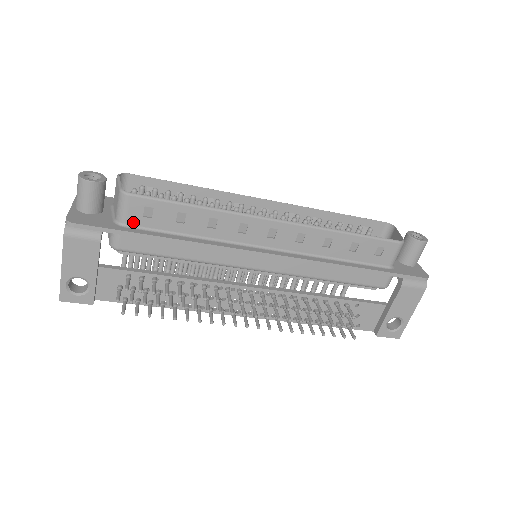
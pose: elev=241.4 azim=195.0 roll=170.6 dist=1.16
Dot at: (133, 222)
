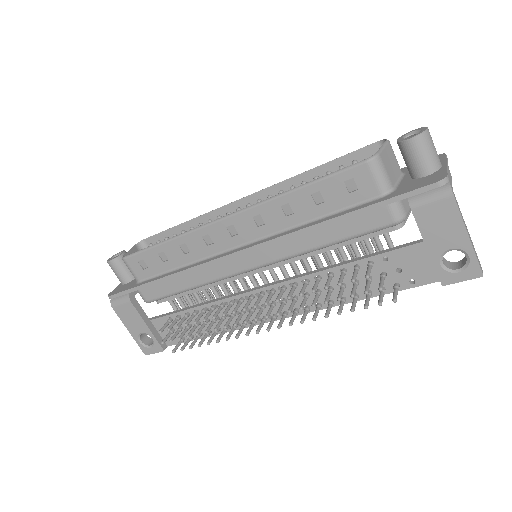
Dot at: (142, 277)
